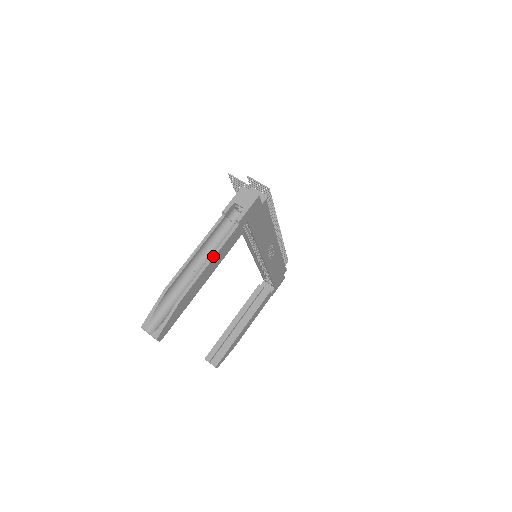
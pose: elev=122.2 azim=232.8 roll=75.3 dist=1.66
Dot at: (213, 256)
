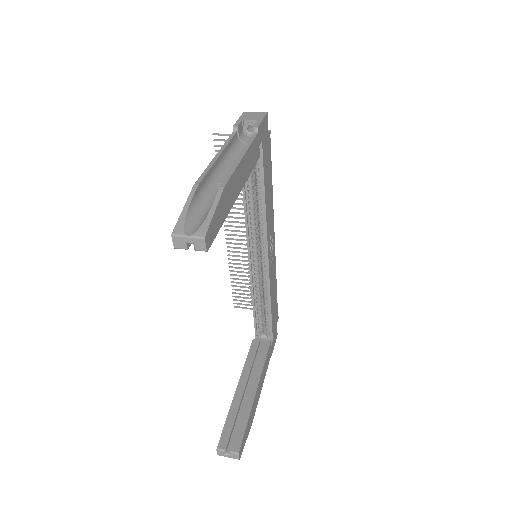
Dot at: (243, 153)
